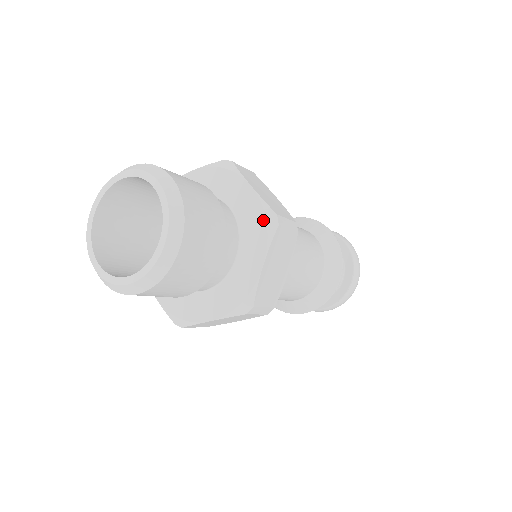
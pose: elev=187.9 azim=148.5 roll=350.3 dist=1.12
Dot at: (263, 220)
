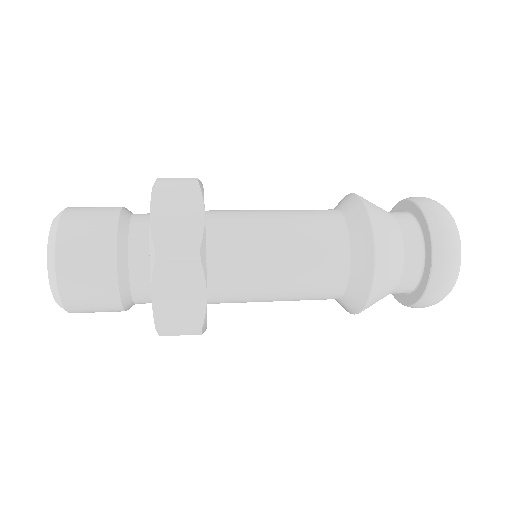
Dot at: (149, 253)
